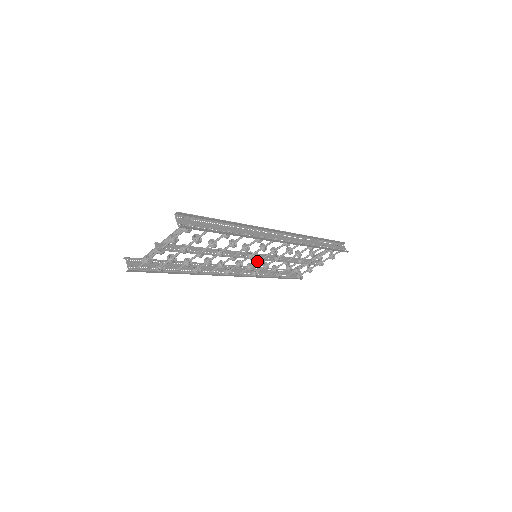
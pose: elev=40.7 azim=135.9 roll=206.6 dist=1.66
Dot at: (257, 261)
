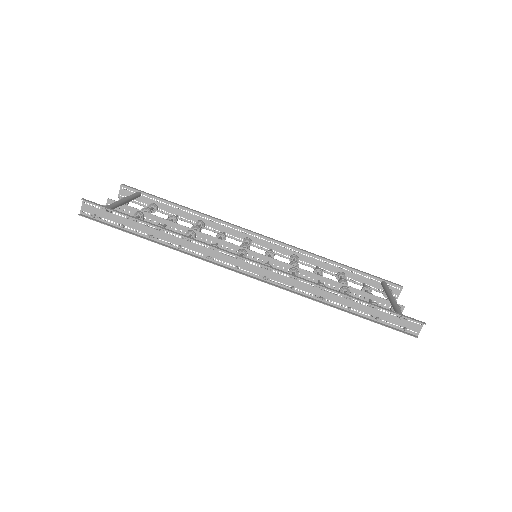
Dot at: occluded
